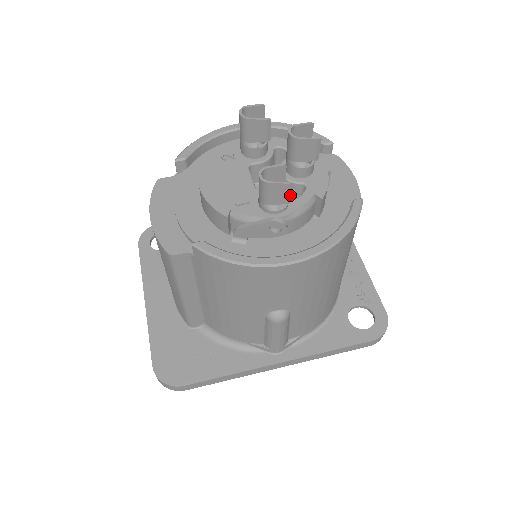
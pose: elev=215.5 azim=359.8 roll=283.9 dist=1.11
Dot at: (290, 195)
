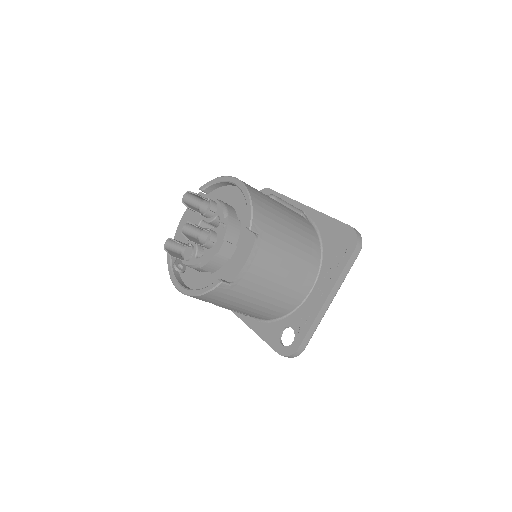
Dot at: occluded
